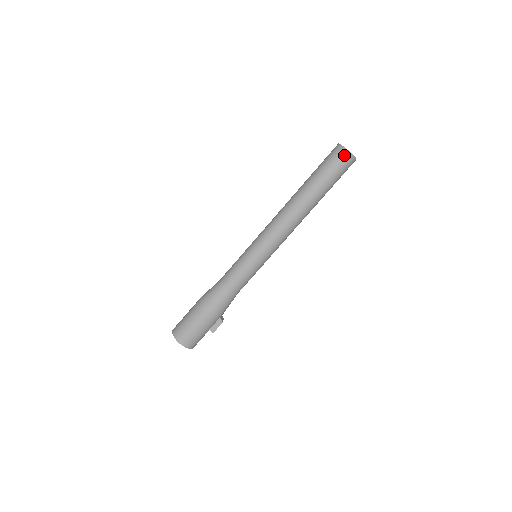
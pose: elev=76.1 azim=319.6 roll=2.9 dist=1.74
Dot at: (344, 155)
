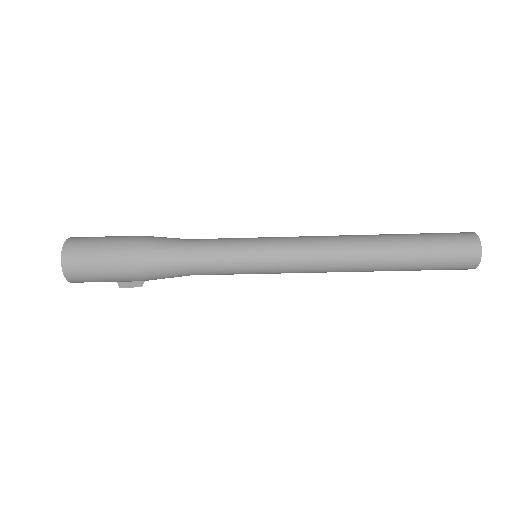
Dot at: (471, 260)
